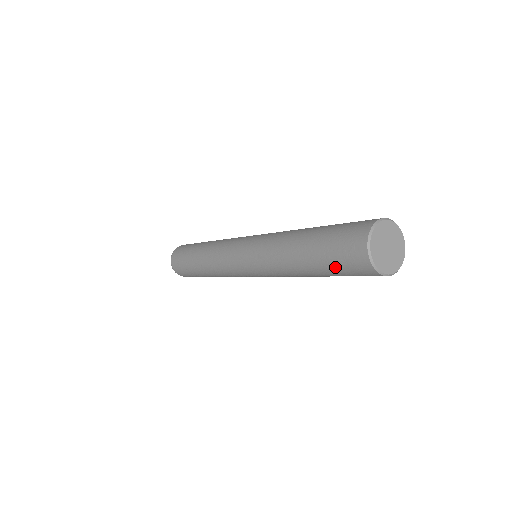
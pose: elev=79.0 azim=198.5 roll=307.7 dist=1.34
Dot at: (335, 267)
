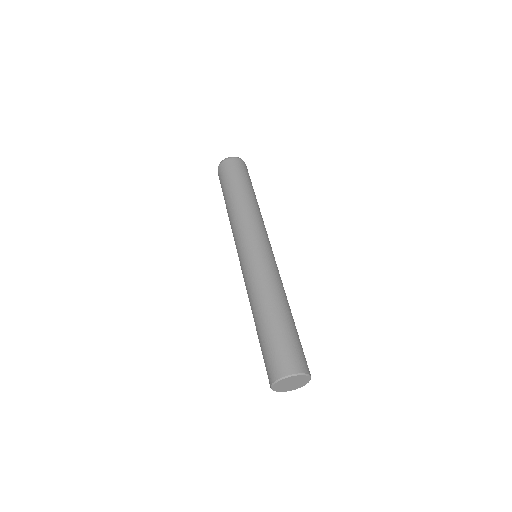
Dot at: occluded
